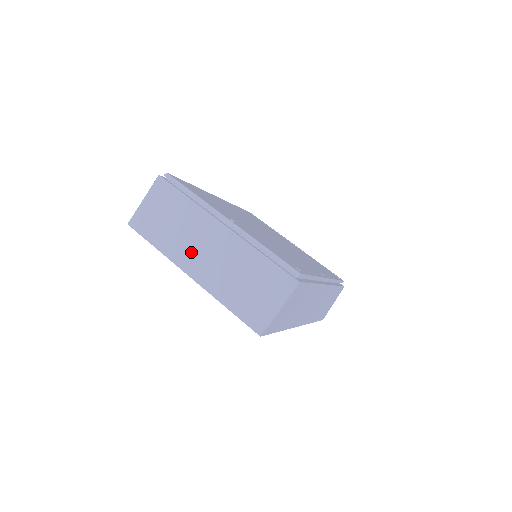
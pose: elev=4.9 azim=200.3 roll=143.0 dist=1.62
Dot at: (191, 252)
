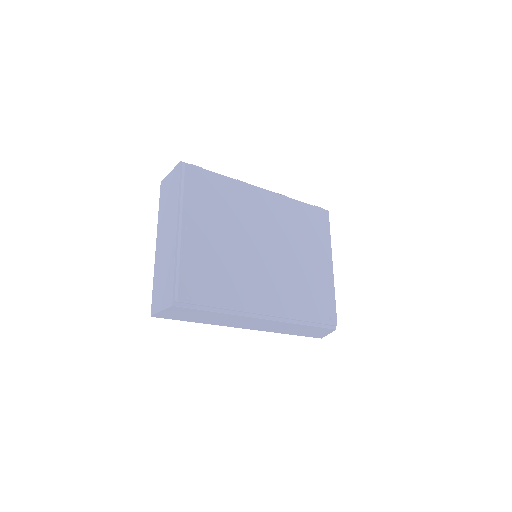
Dot at: (163, 231)
